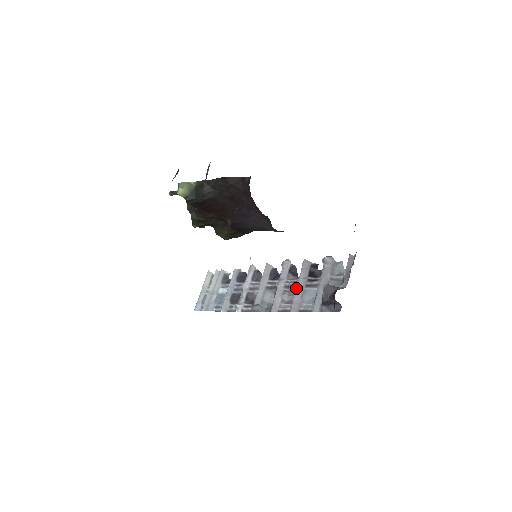
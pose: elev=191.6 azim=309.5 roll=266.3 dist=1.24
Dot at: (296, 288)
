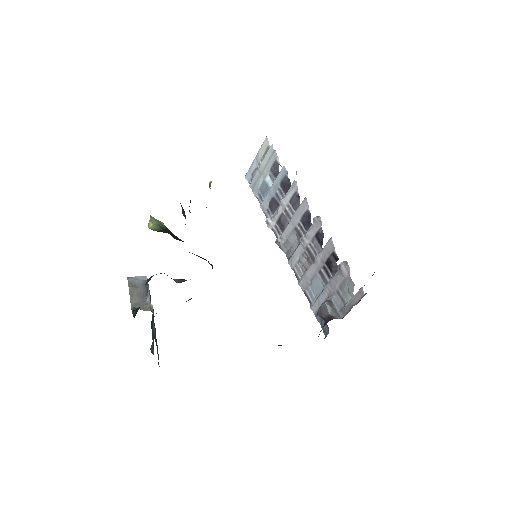
Dot at: (312, 264)
